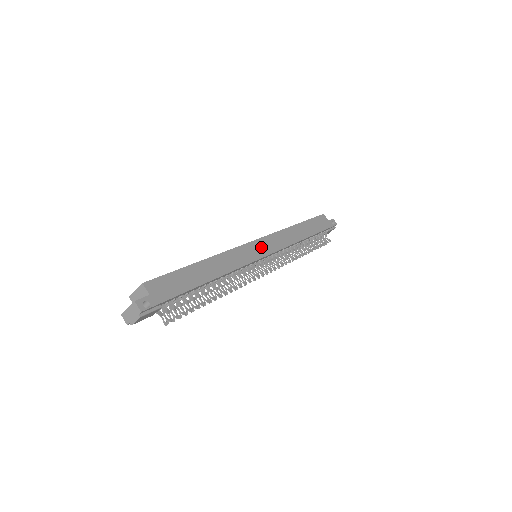
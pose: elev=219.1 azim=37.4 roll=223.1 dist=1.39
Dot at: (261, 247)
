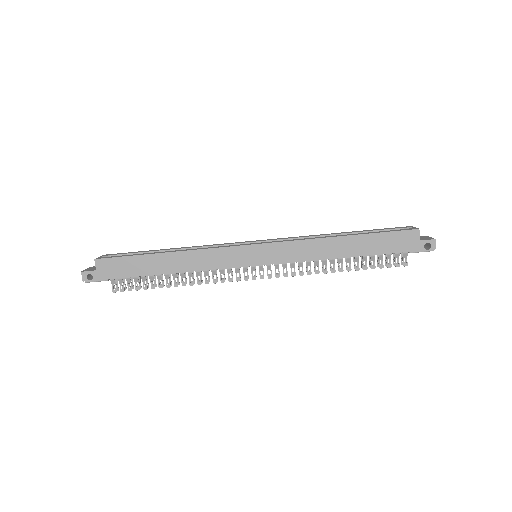
Dot at: (255, 254)
